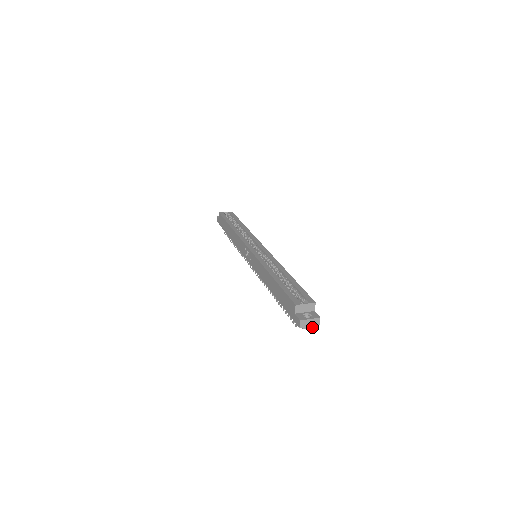
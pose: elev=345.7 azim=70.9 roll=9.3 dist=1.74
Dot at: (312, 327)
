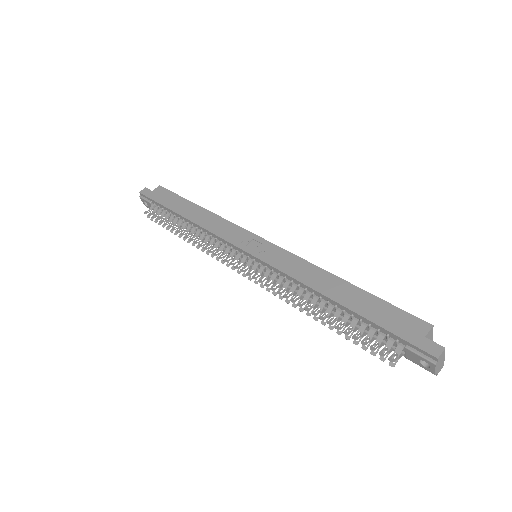
Dot at: (436, 371)
